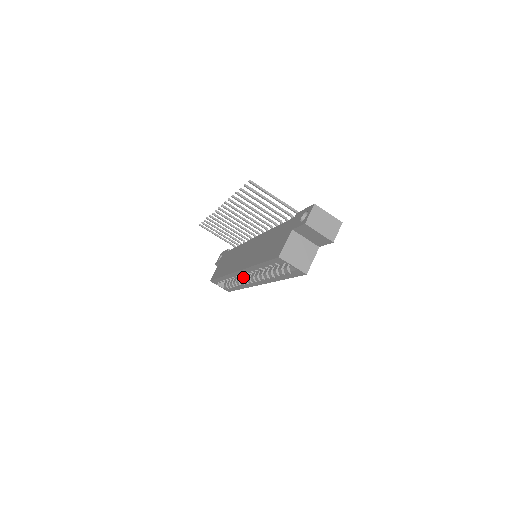
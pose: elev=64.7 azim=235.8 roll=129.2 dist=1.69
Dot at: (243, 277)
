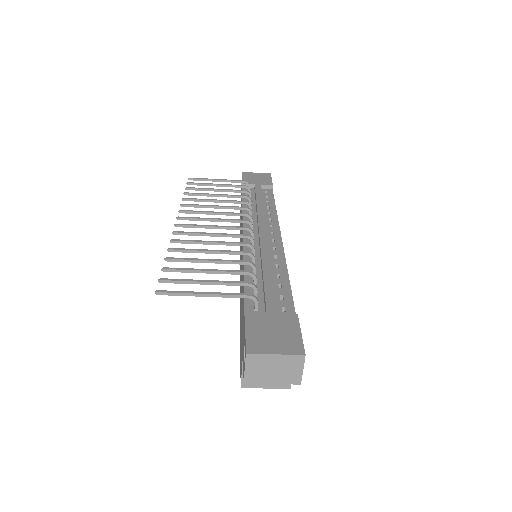
Dot at: occluded
